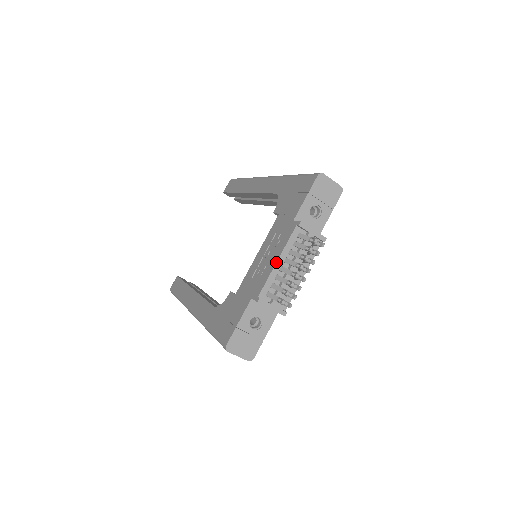
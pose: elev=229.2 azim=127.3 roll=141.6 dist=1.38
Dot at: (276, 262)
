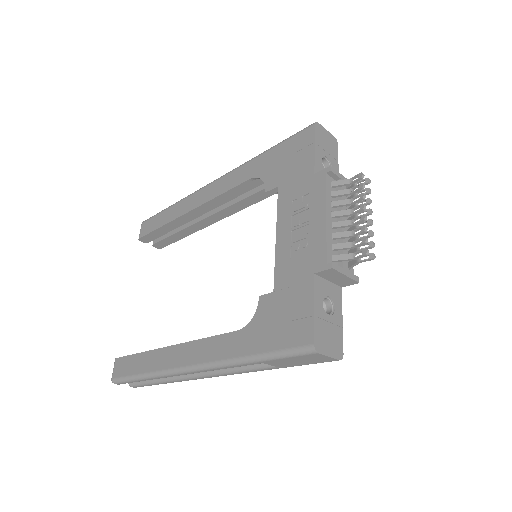
Dot at: (326, 218)
